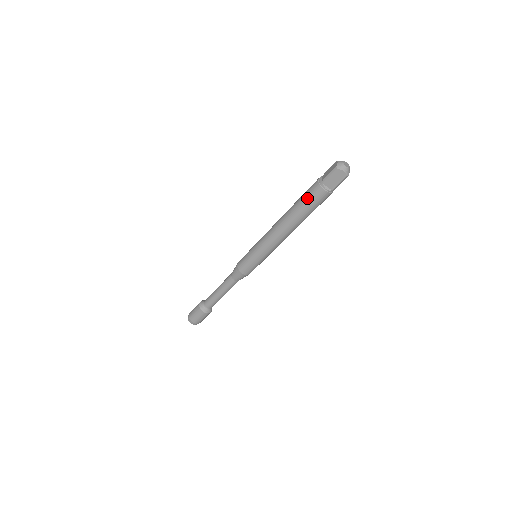
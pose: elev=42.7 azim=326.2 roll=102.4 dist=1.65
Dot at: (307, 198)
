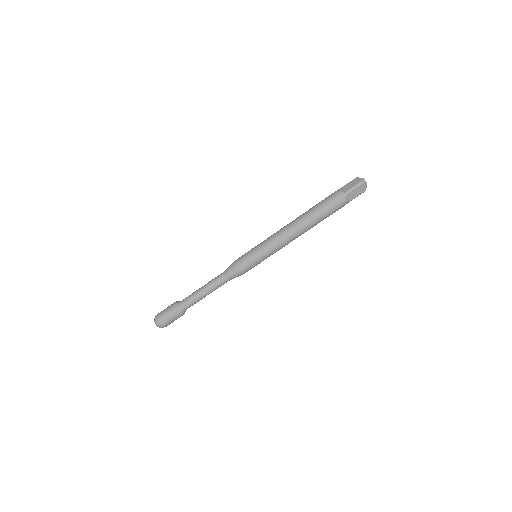
Dot at: (328, 206)
